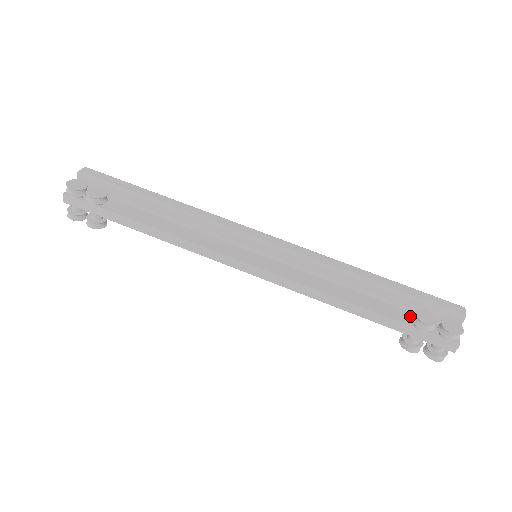
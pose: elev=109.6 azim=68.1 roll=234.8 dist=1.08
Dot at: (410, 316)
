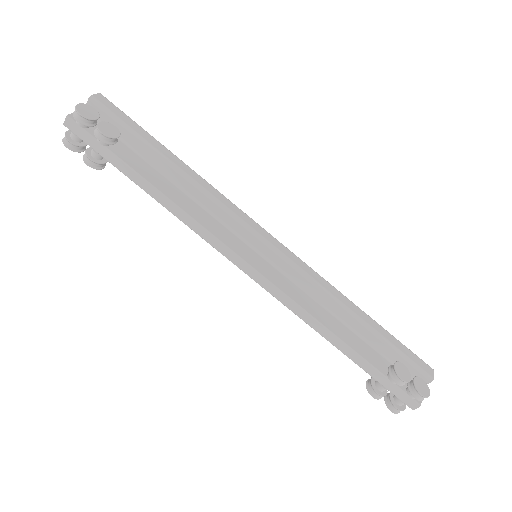
Dot at: (385, 364)
